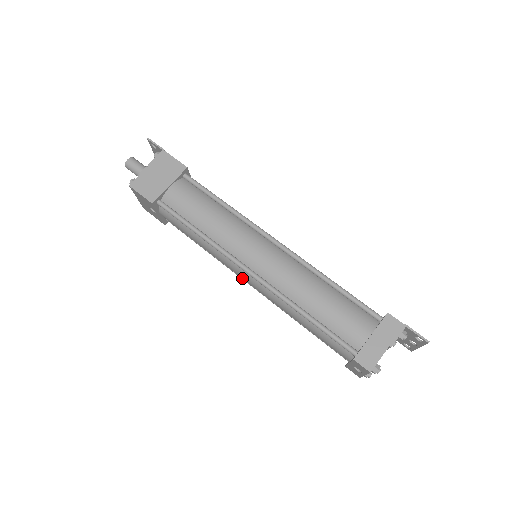
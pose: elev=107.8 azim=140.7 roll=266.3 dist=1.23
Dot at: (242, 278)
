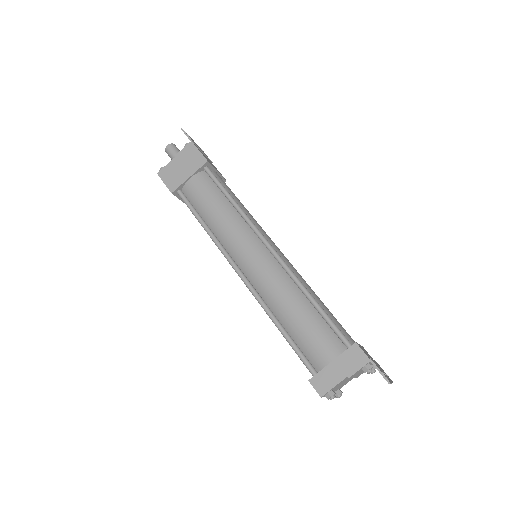
Dot at: occluded
